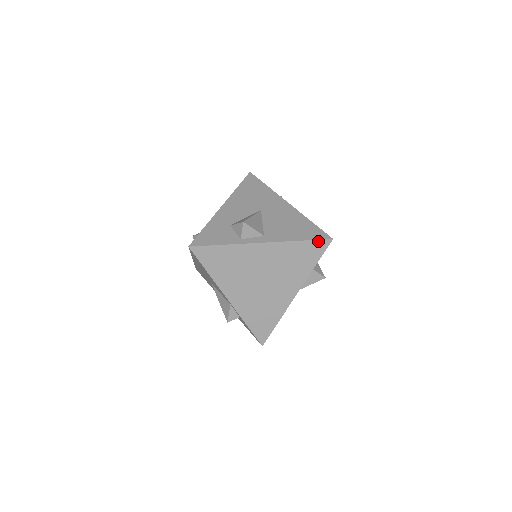
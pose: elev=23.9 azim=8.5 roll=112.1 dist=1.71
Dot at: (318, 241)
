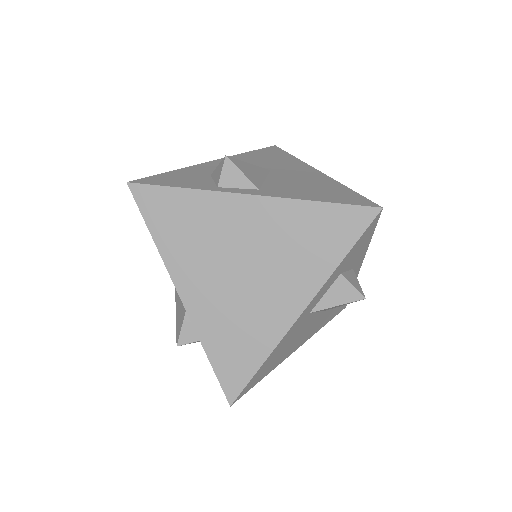
Dot at: (354, 208)
